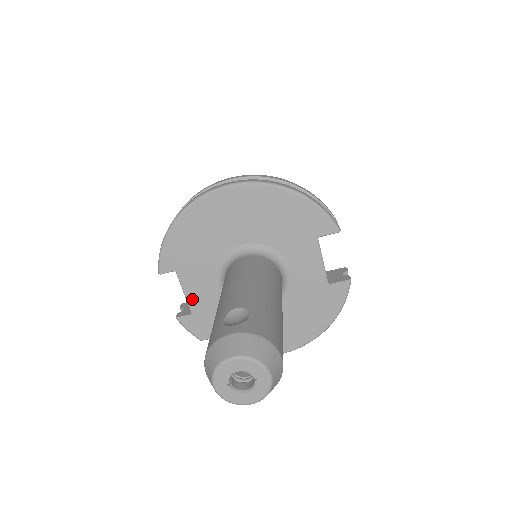
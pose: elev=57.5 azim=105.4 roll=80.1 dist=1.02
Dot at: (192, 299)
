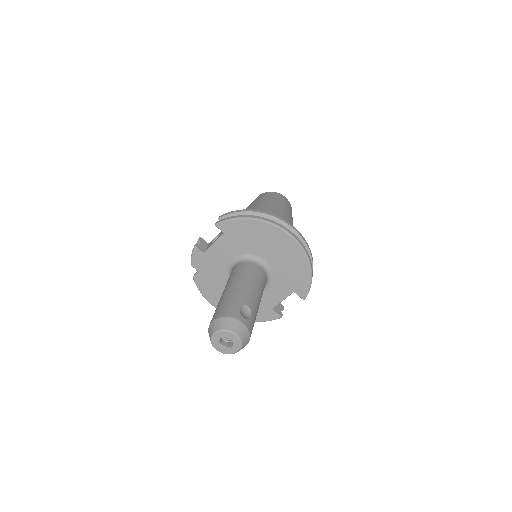
Dot at: (213, 249)
